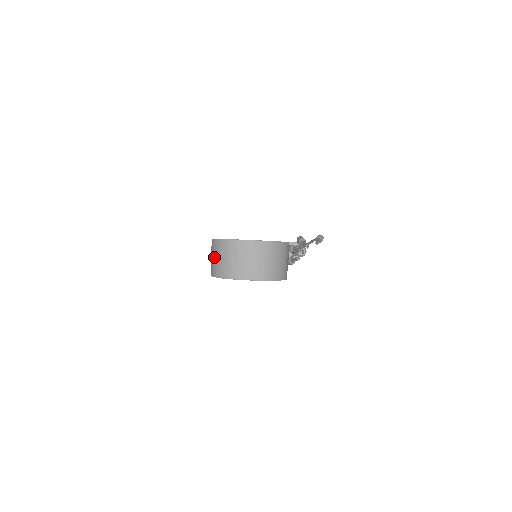
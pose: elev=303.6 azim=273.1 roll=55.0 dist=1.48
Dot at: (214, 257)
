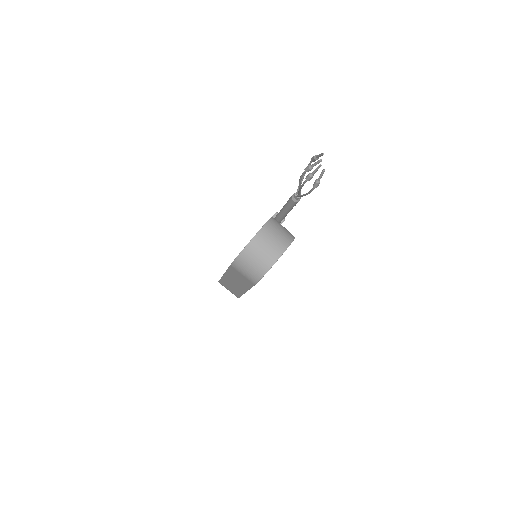
Dot at: (247, 269)
